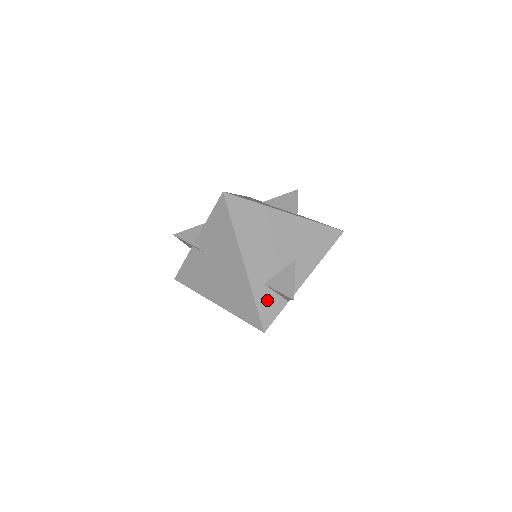
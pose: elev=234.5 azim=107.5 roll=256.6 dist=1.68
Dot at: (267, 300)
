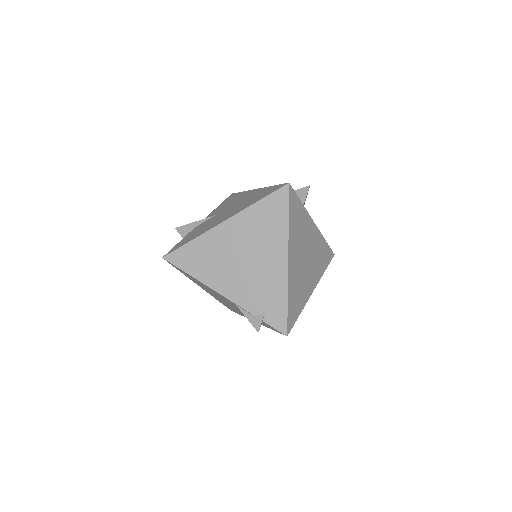
Dot at: occluded
